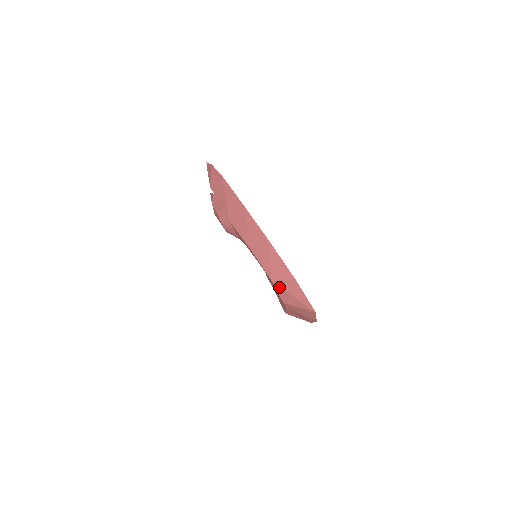
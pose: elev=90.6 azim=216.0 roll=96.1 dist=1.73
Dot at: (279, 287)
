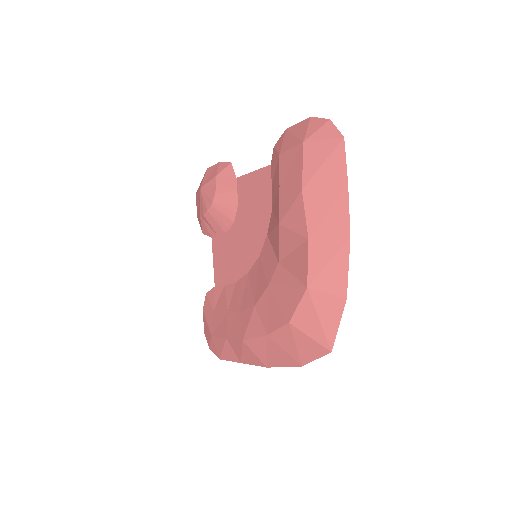
Dot at: (310, 299)
